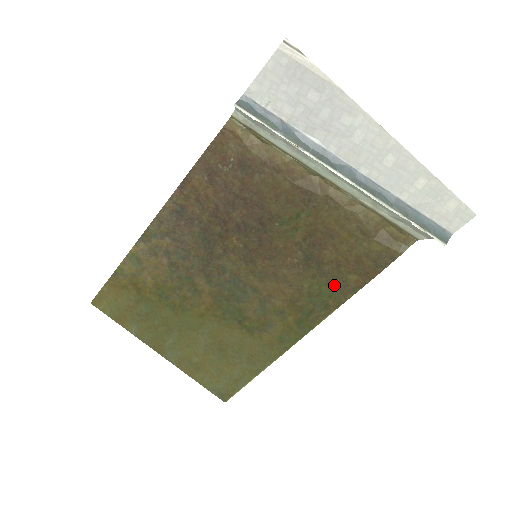
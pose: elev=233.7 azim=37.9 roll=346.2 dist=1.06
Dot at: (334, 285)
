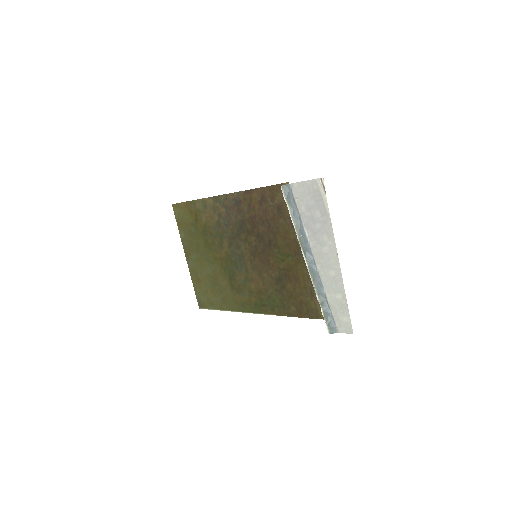
Dot at: (283, 303)
